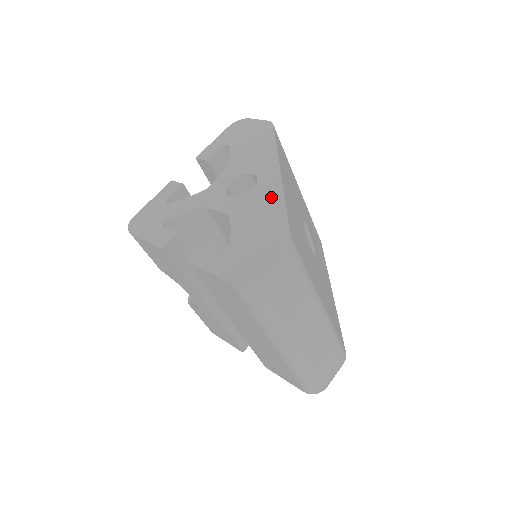
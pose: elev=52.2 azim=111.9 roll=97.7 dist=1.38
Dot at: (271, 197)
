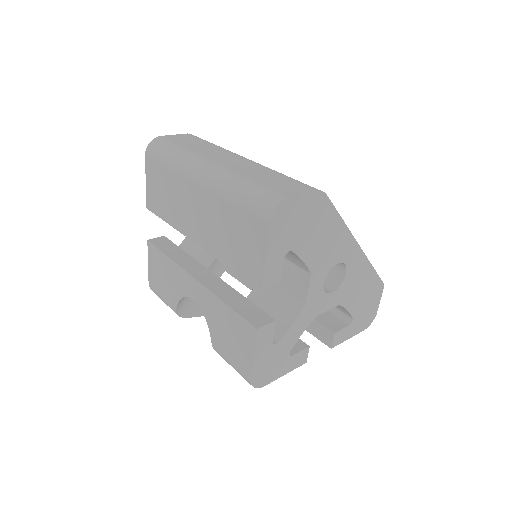
Dot at: occluded
